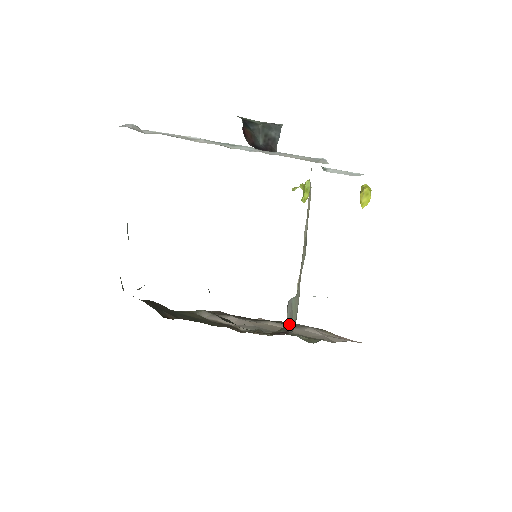
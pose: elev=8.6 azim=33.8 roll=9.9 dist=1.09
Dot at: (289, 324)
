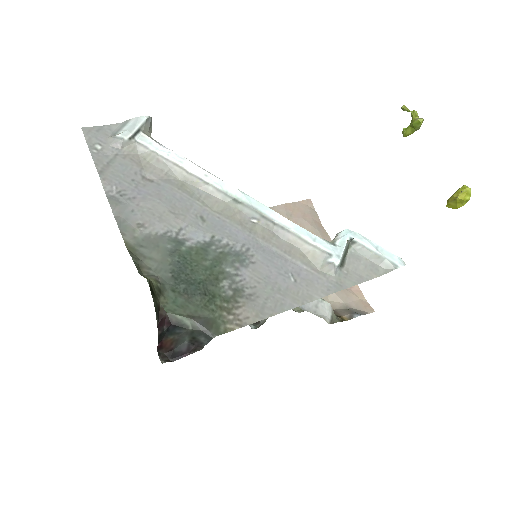
Dot at: occluded
